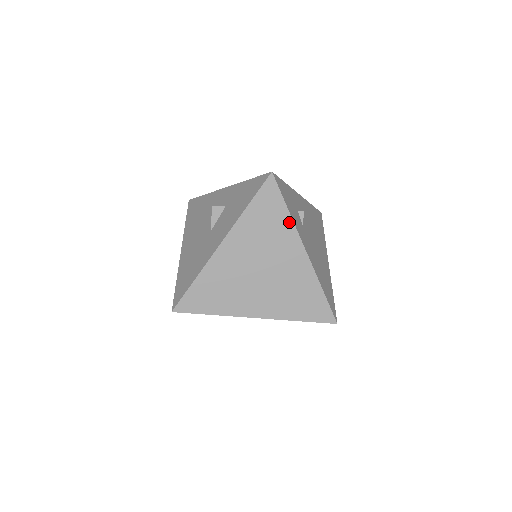
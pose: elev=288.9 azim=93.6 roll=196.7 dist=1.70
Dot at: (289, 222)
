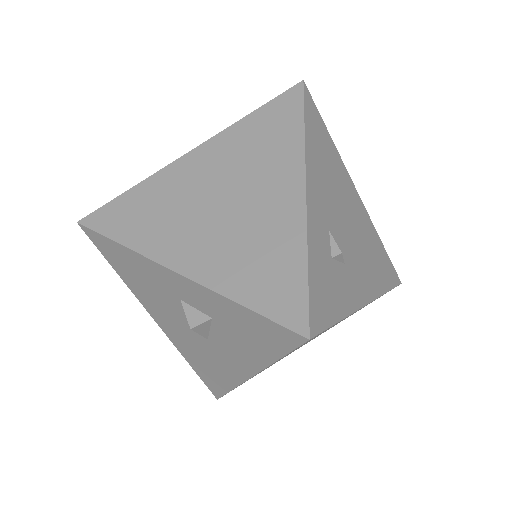
Dot at: occluded
